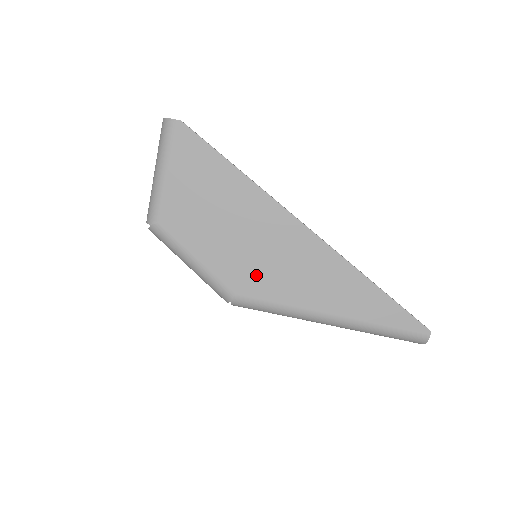
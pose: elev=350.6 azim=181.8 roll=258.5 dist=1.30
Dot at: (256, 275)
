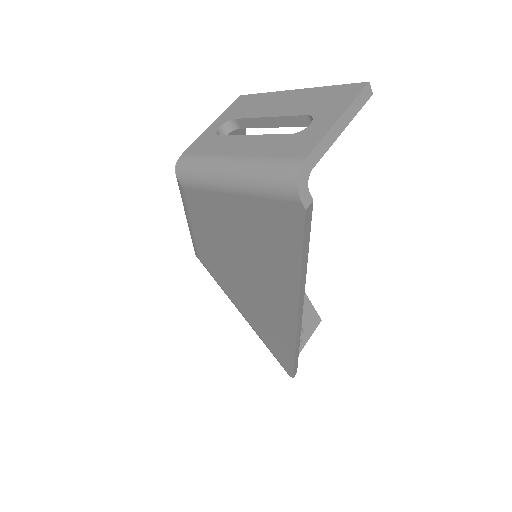
Dot at: (228, 279)
